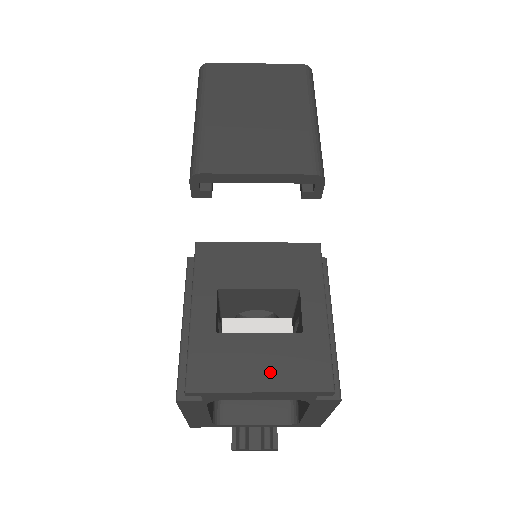
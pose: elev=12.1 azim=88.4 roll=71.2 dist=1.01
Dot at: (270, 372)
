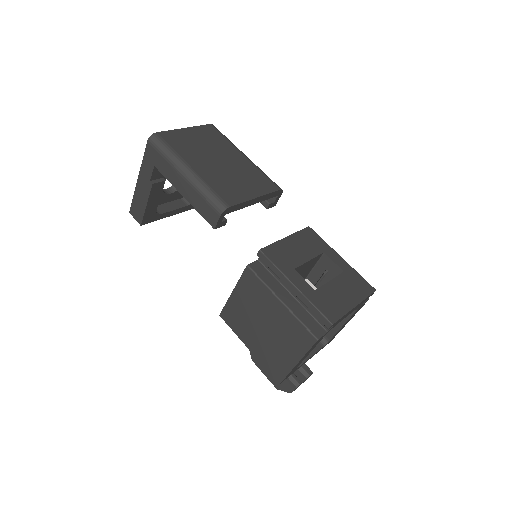
Dot at: (351, 295)
